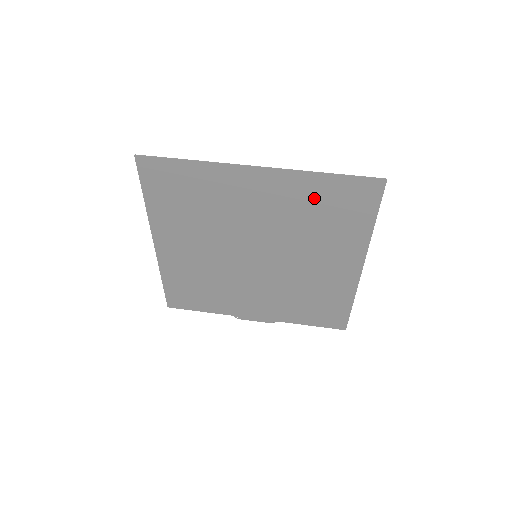
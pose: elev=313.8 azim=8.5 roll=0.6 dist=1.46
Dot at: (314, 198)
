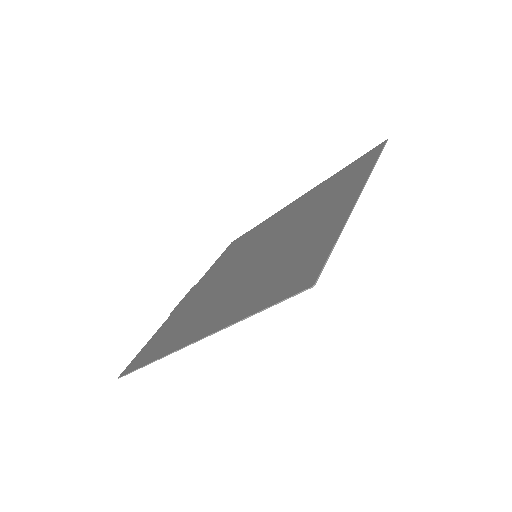
Dot at: (347, 183)
